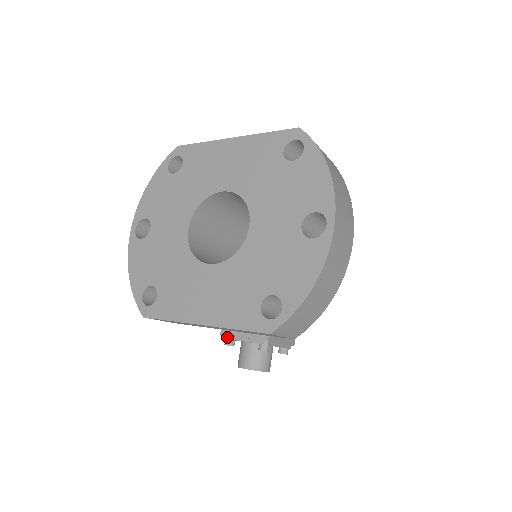
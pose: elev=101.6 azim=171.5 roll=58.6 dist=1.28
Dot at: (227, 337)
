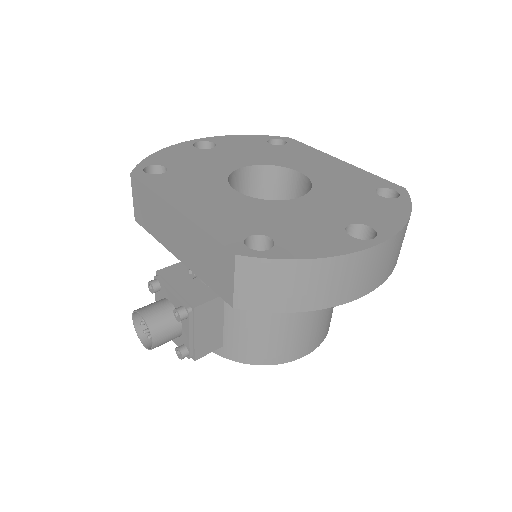
Dot at: (159, 278)
